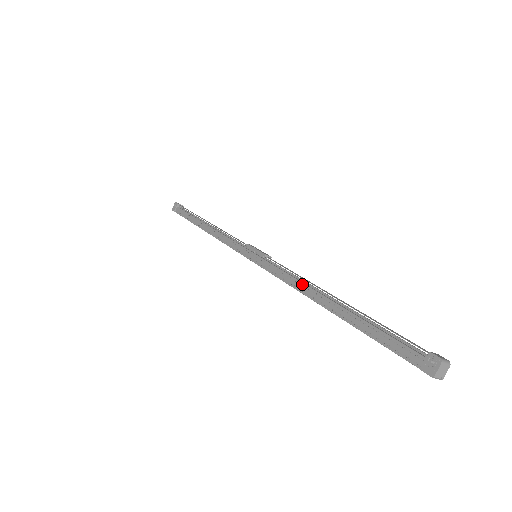
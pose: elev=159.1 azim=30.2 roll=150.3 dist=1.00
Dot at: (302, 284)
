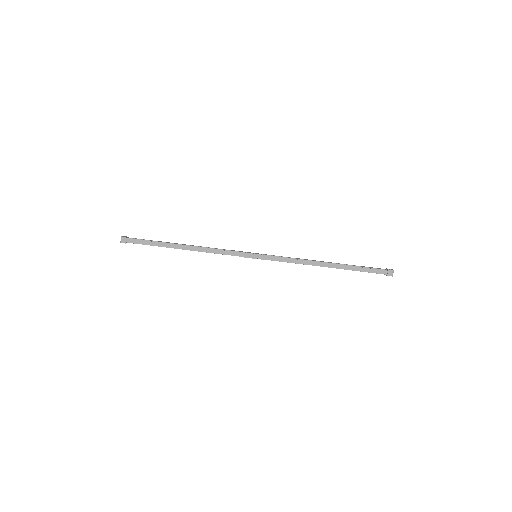
Dot at: occluded
